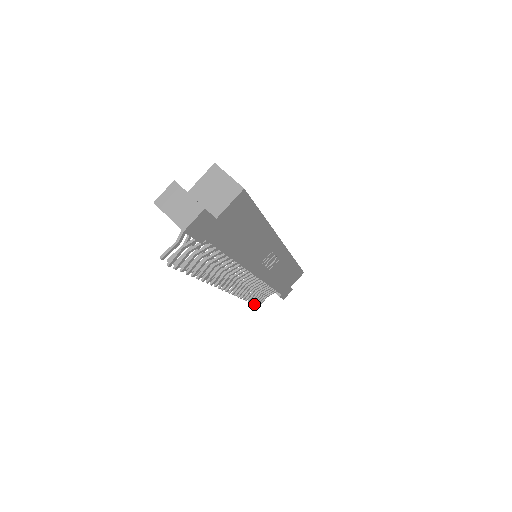
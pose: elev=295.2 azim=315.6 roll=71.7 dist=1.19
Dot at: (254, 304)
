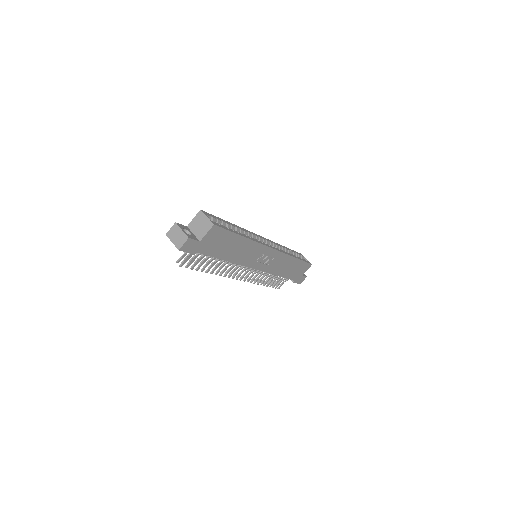
Dot at: (272, 287)
